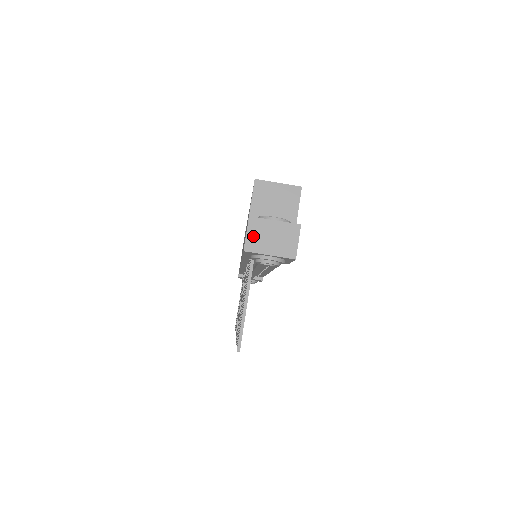
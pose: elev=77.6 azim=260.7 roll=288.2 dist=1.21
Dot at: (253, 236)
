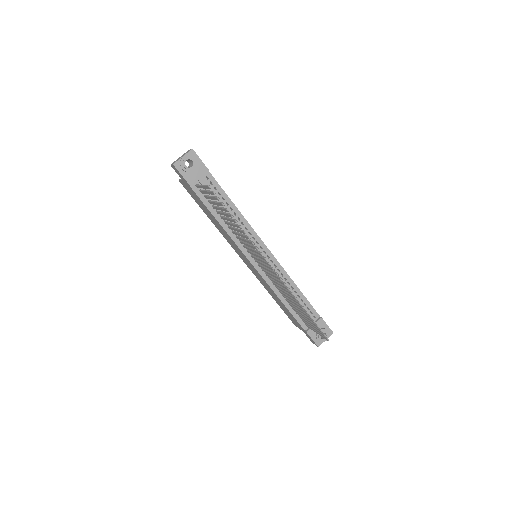
Dot at: (174, 162)
